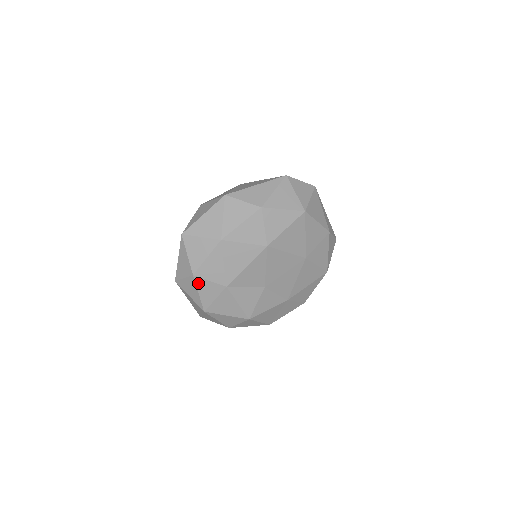
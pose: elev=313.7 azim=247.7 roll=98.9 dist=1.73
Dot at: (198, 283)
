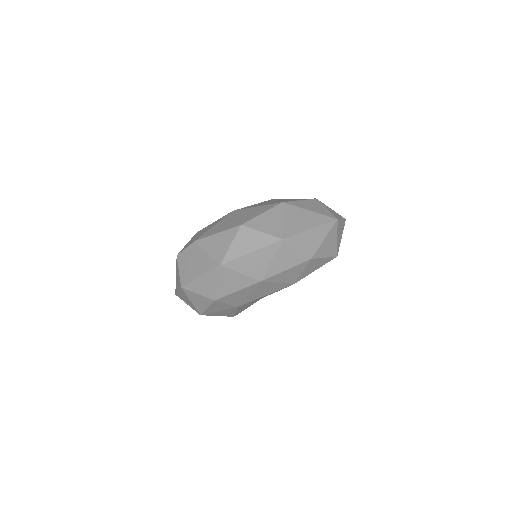
Dot at: (214, 304)
